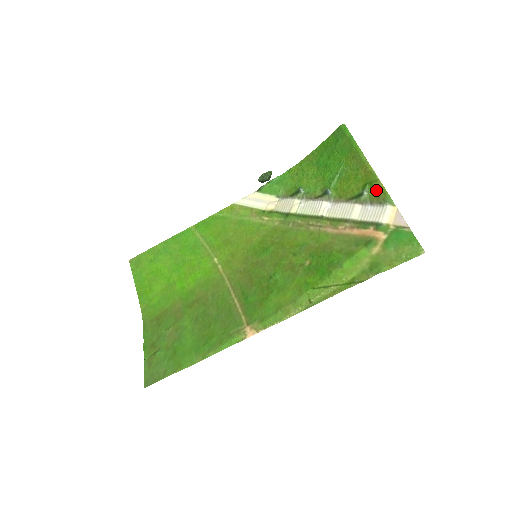
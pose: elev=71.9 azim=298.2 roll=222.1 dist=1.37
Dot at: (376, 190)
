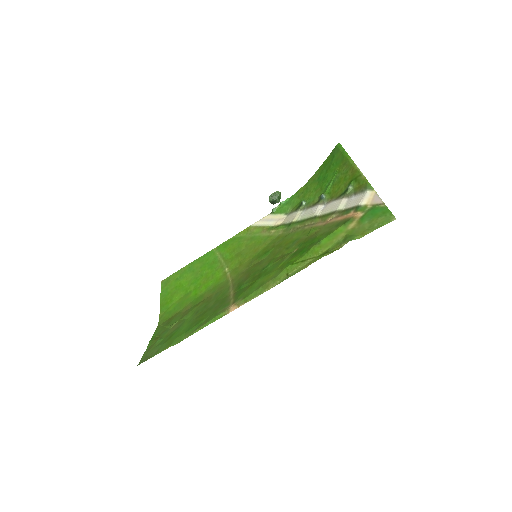
Dot at: (359, 182)
